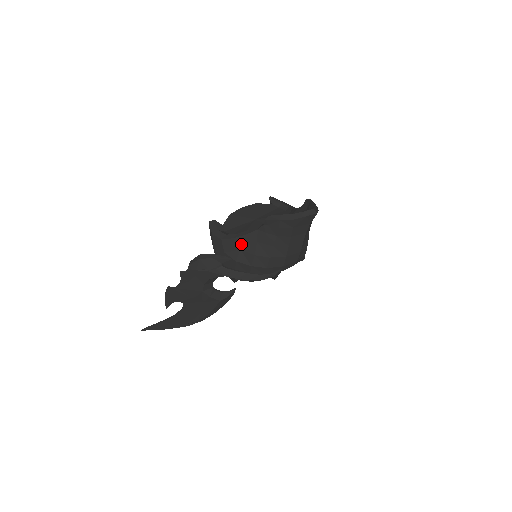
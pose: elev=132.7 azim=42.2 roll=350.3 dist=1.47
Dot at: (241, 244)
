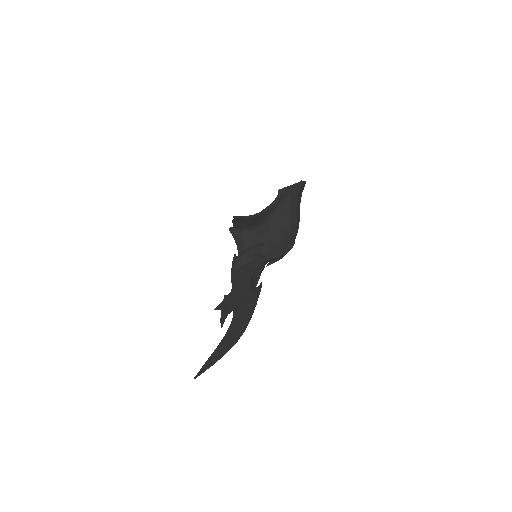
Dot at: (268, 227)
